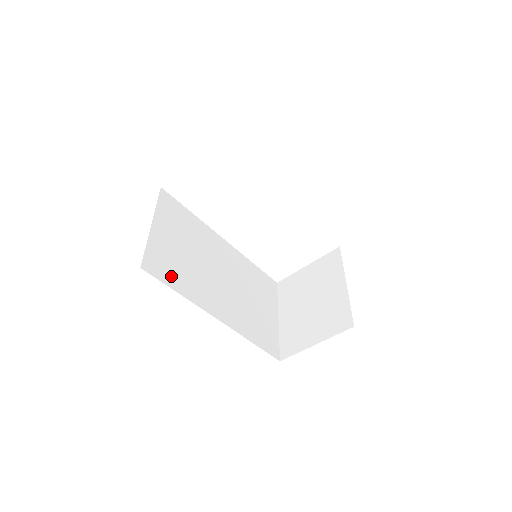
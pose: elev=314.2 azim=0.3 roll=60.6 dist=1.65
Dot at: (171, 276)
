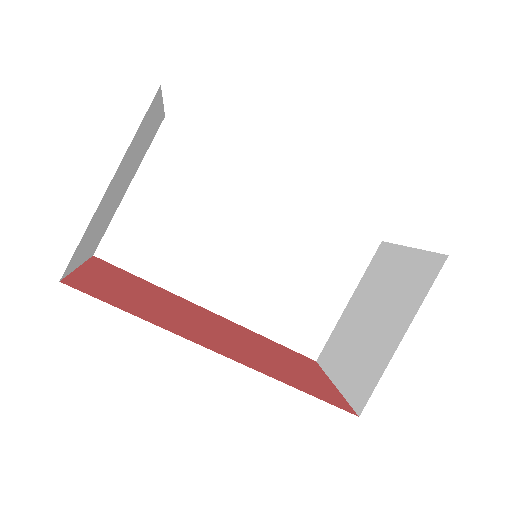
Dot at: (143, 260)
